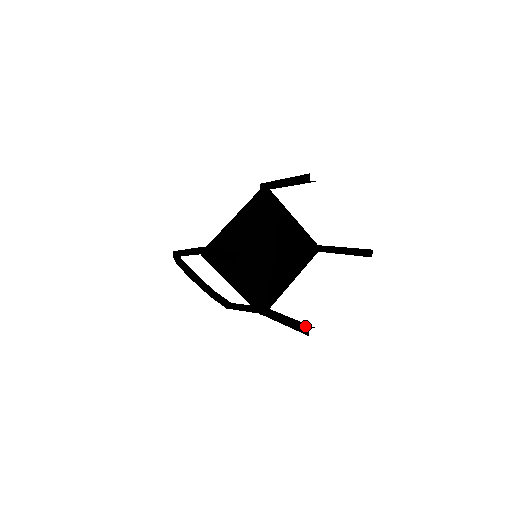
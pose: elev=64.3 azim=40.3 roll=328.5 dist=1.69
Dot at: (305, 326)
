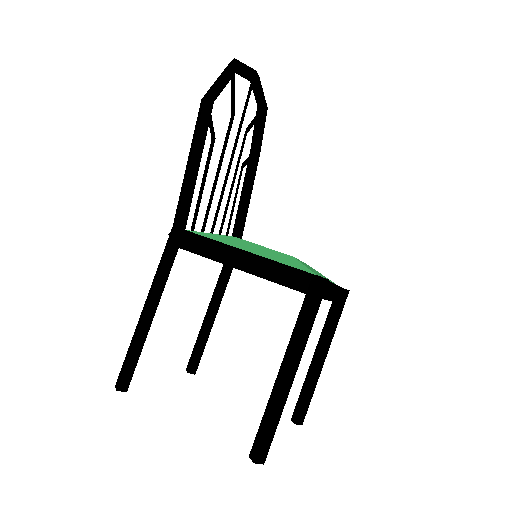
Dot at: (192, 364)
